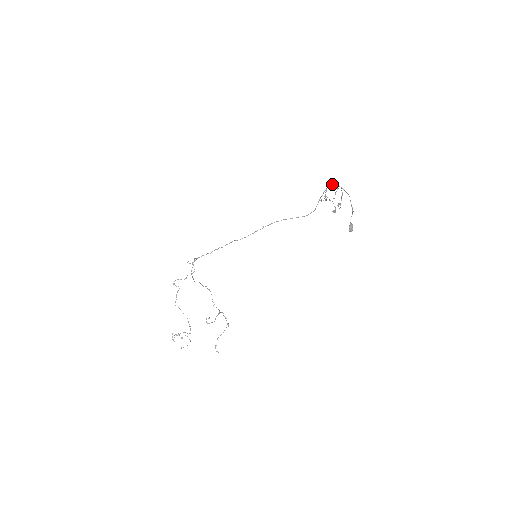
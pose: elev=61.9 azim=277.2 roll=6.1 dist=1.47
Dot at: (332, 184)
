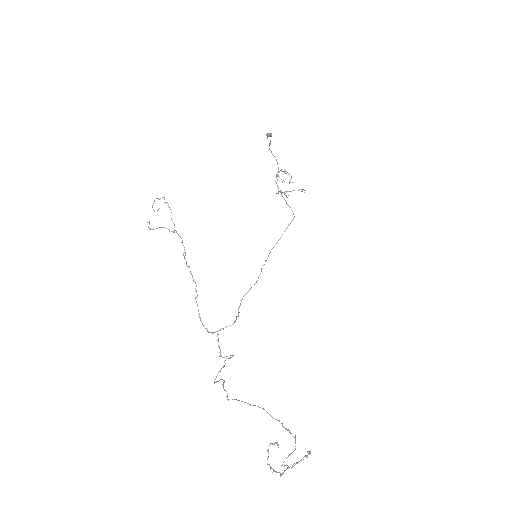
Dot at: occluded
